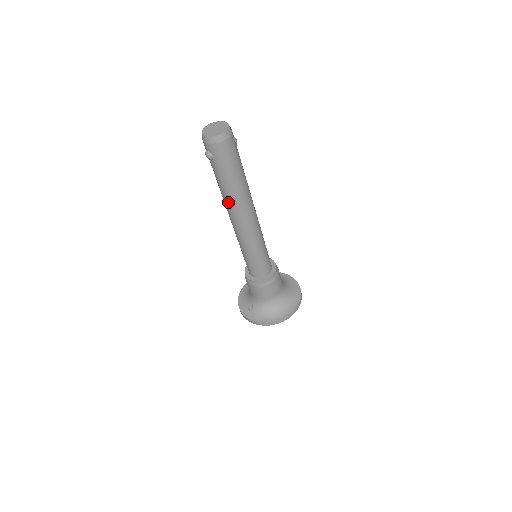
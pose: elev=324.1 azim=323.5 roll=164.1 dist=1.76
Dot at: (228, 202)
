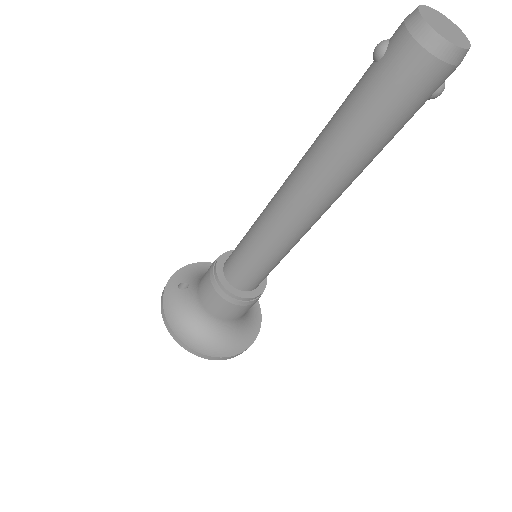
Dot at: (312, 150)
